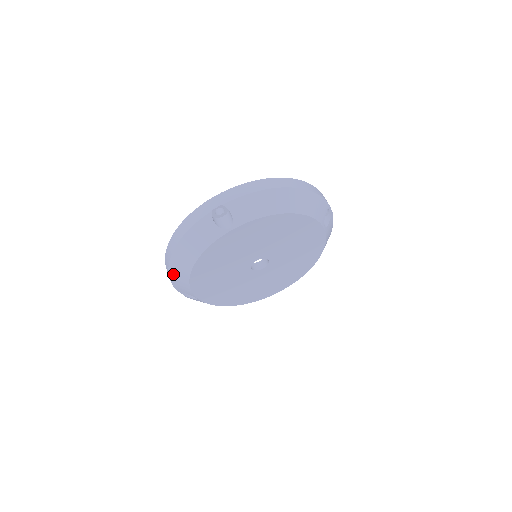
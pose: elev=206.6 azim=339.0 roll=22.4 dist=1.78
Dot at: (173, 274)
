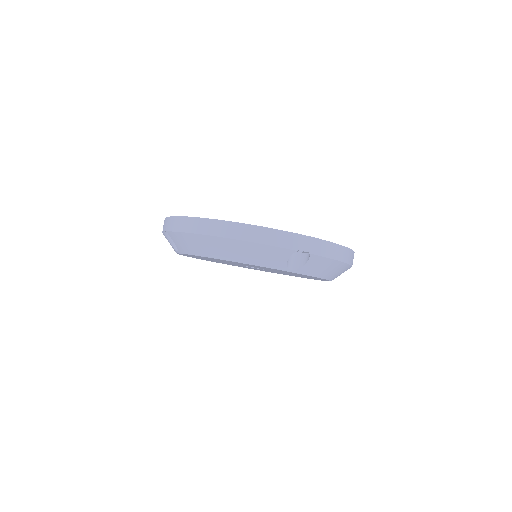
Dot at: occluded
